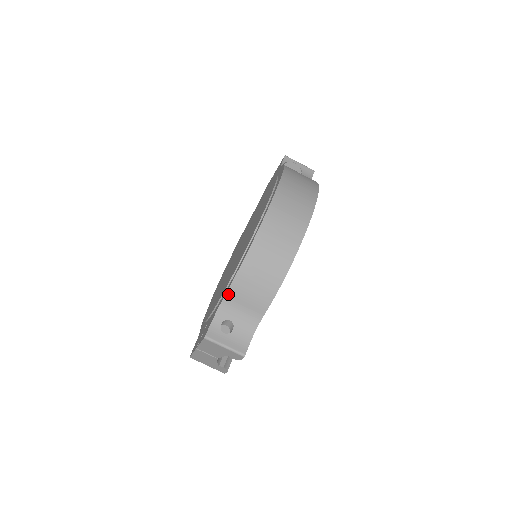
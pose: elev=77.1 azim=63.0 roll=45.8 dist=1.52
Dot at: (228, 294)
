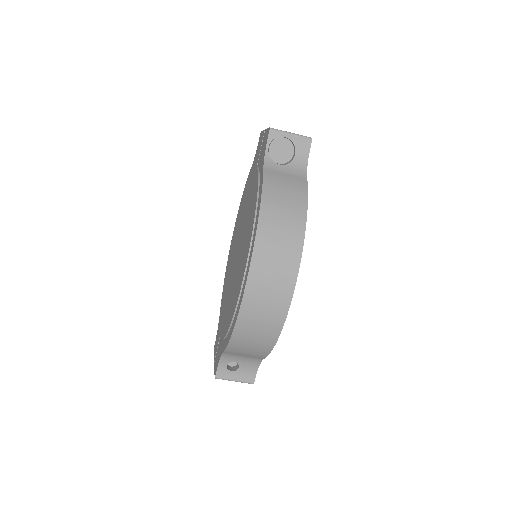
Dot at: (225, 352)
